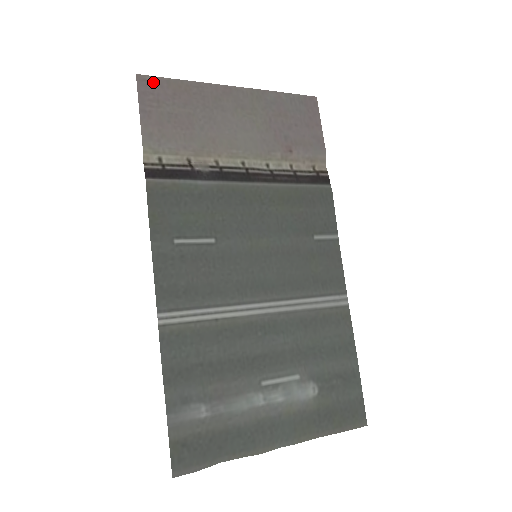
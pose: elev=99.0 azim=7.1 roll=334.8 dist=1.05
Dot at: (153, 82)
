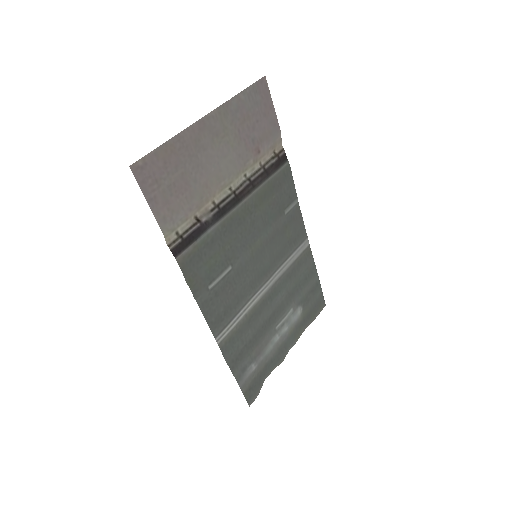
Dot at: (145, 164)
